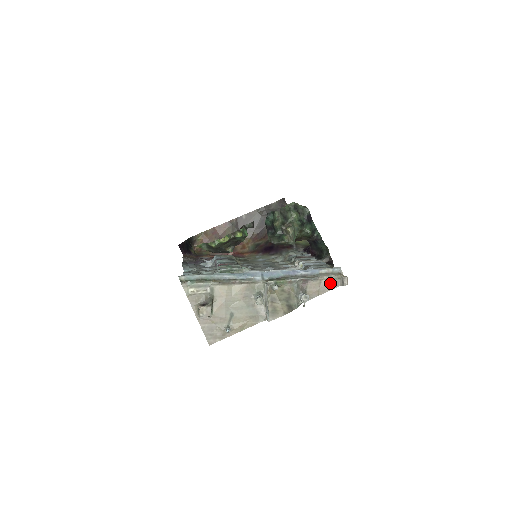
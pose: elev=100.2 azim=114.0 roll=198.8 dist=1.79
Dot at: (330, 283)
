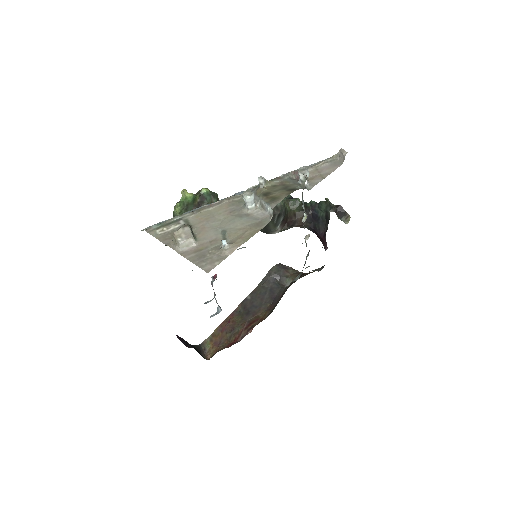
Dot at: (329, 166)
